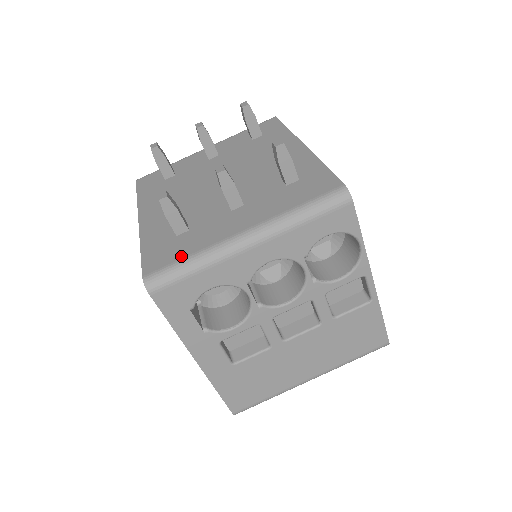
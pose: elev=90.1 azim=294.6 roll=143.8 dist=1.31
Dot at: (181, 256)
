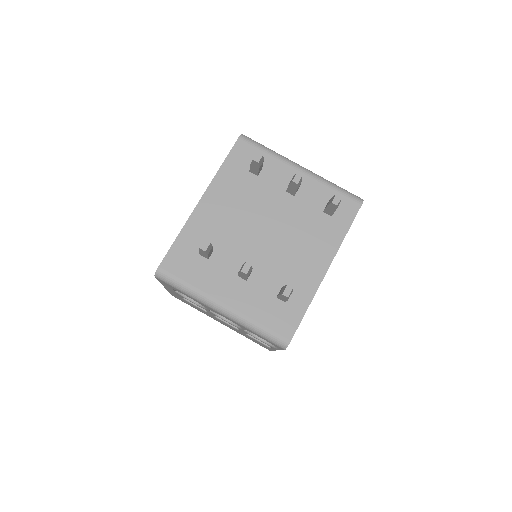
Dot at: (185, 279)
